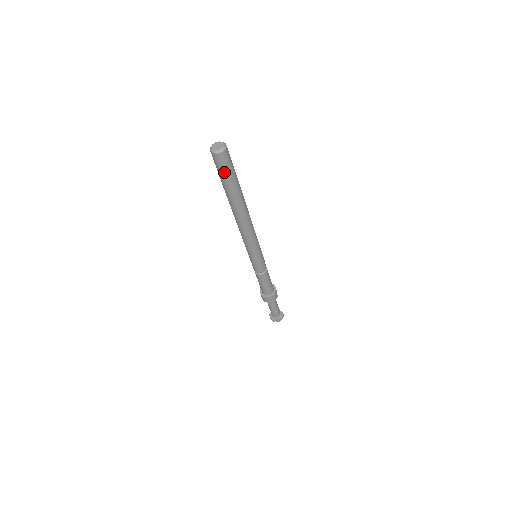
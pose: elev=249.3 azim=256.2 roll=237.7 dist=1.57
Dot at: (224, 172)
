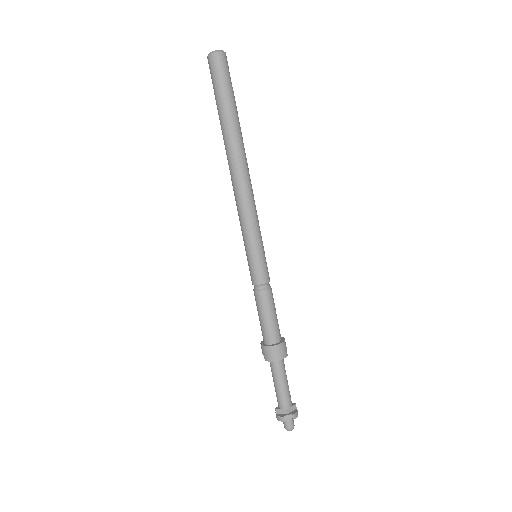
Dot at: (221, 82)
